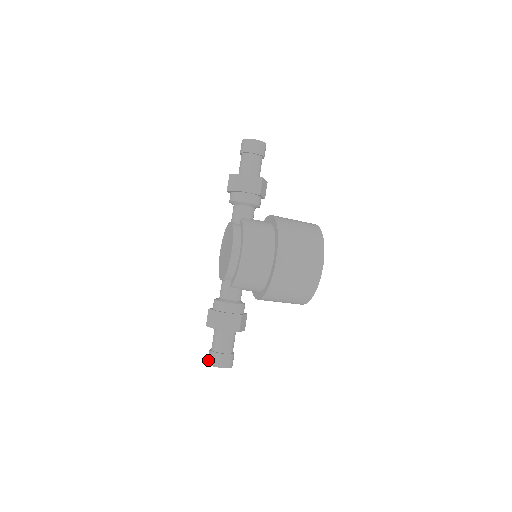
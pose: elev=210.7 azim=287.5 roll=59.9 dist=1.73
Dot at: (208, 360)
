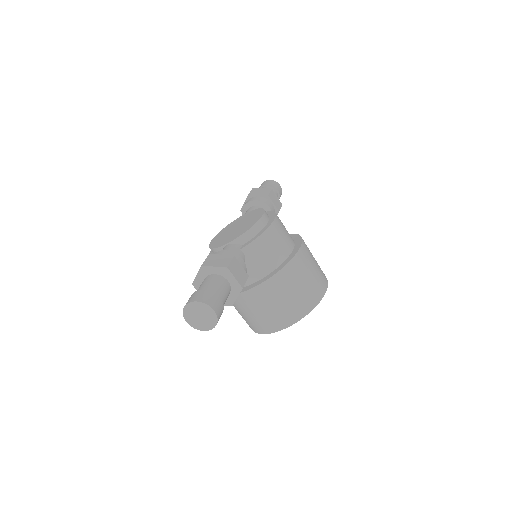
Dot at: (192, 298)
